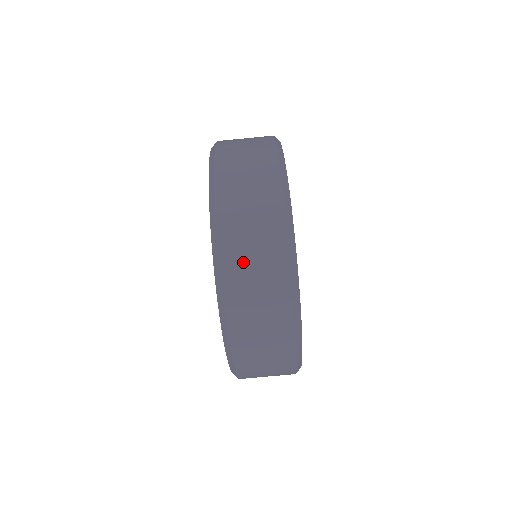
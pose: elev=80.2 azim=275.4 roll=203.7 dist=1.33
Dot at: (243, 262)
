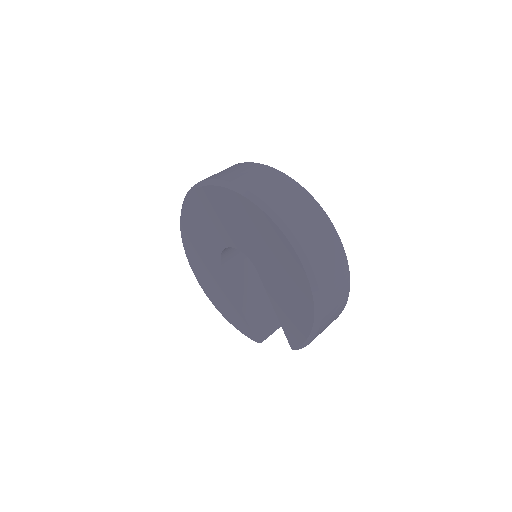
Dot at: (231, 174)
